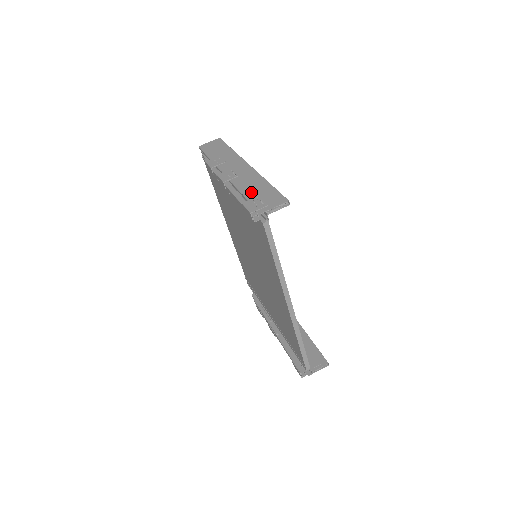
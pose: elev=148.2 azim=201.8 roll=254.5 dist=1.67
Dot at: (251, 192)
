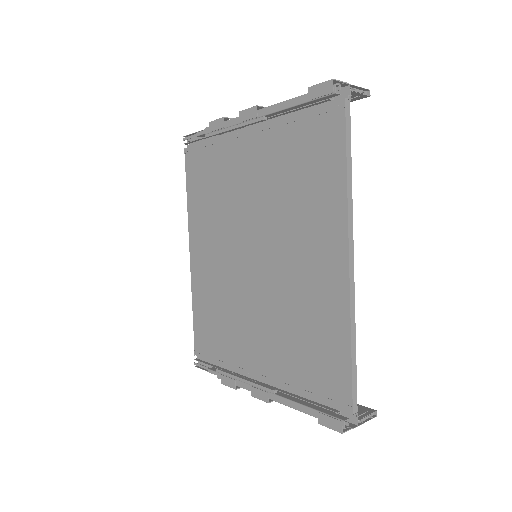
Dot at: occluded
